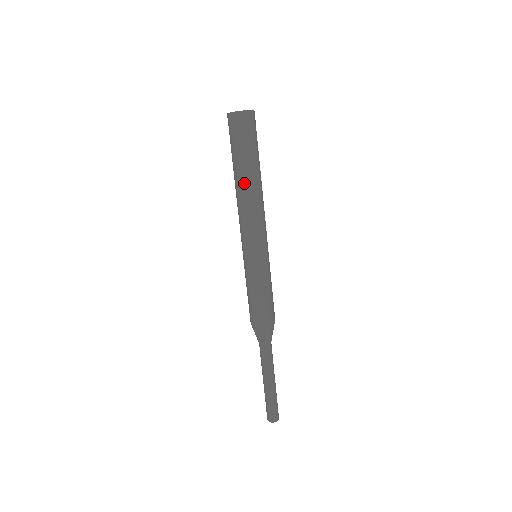
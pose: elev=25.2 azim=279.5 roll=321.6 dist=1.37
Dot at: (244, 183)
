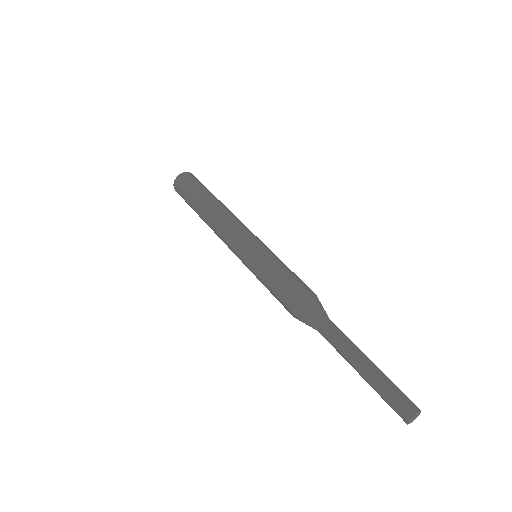
Dot at: (205, 210)
